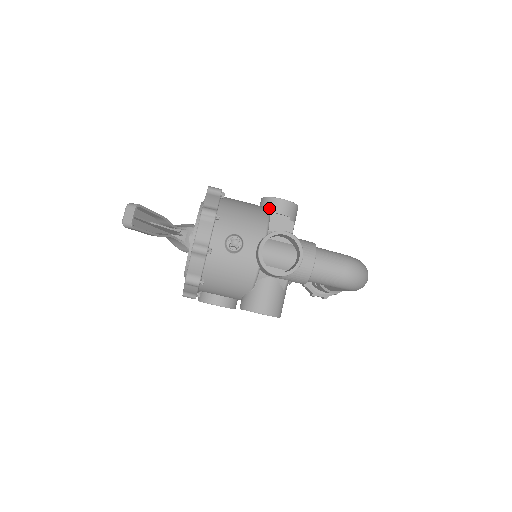
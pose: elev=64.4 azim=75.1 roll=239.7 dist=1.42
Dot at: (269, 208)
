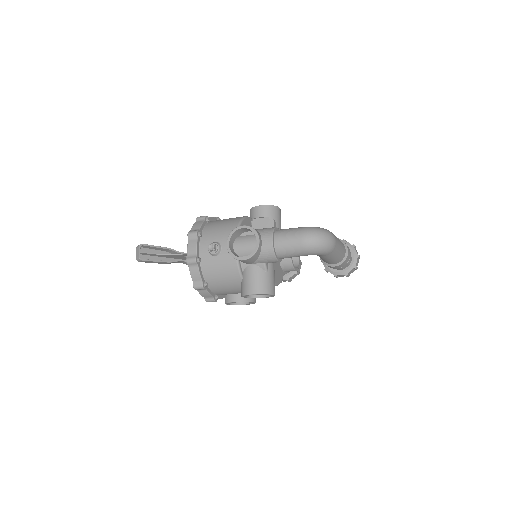
Dot at: (252, 216)
